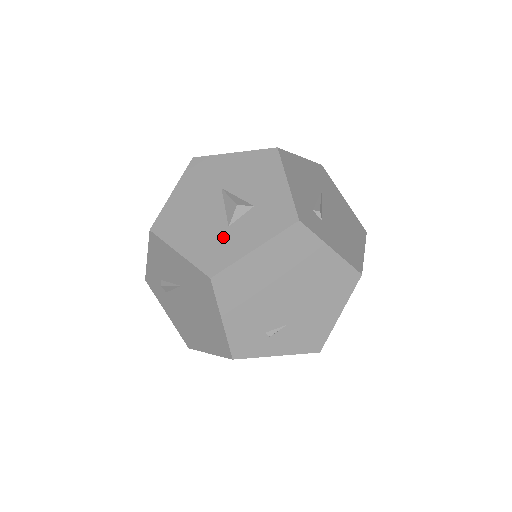
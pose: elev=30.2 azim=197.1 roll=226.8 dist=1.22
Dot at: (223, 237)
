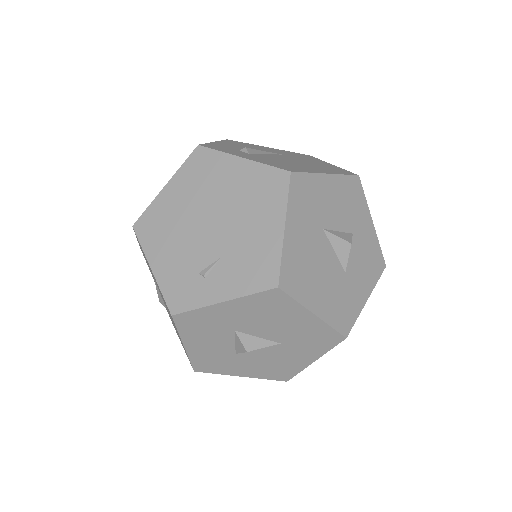
Dot at: occluded
